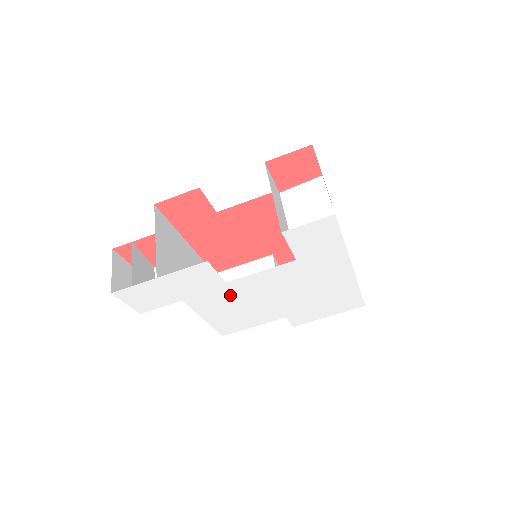
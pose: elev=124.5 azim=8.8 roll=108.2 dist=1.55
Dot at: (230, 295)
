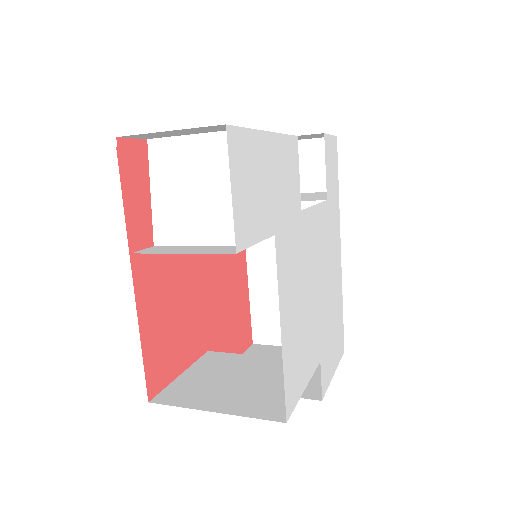
Dot at: (300, 254)
